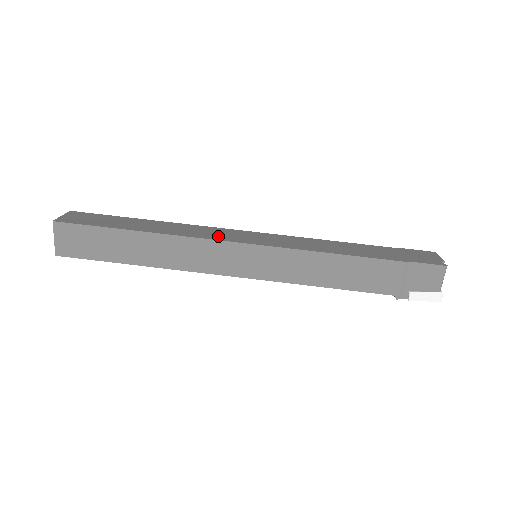
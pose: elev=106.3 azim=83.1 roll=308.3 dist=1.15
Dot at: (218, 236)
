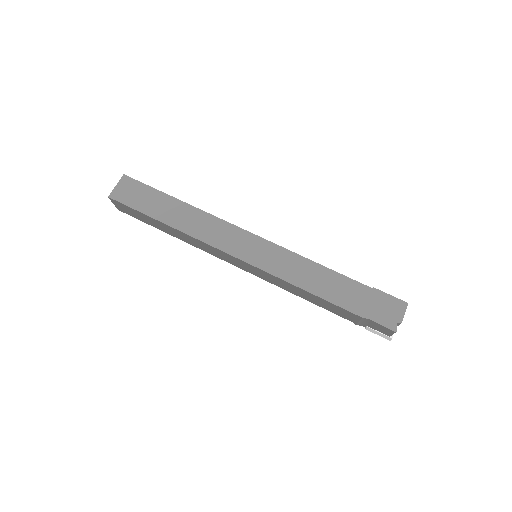
Dot at: (223, 242)
